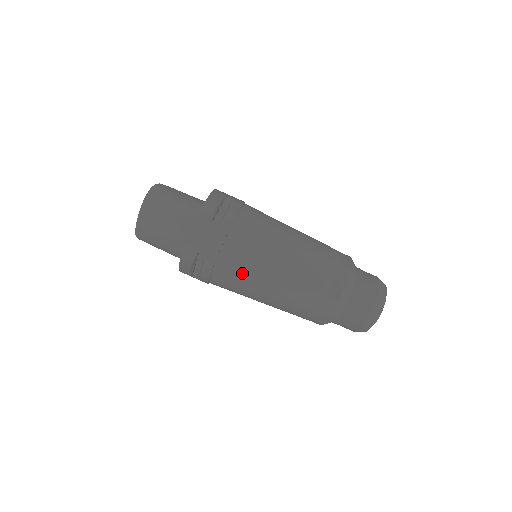
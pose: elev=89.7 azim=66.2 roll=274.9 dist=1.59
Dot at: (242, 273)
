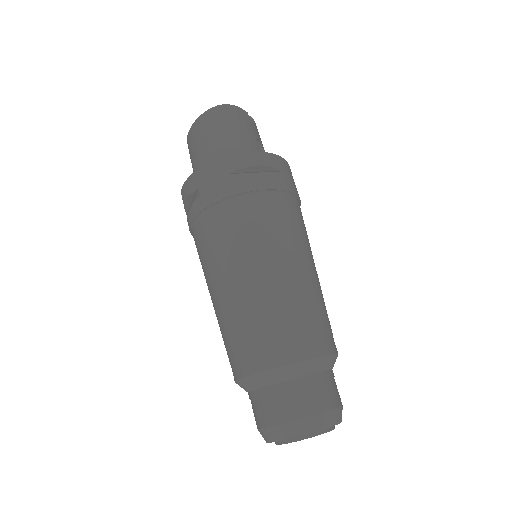
Dot at: (211, 247)
